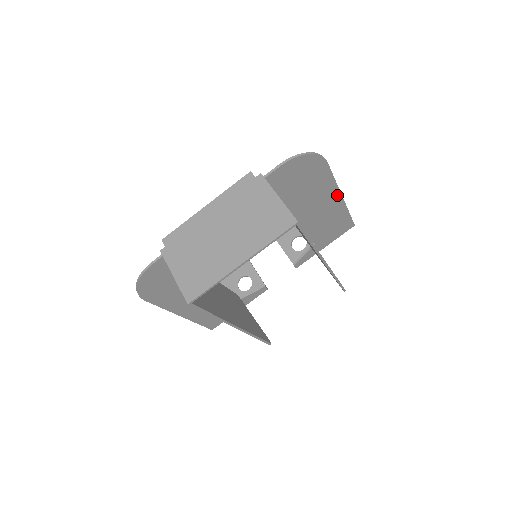
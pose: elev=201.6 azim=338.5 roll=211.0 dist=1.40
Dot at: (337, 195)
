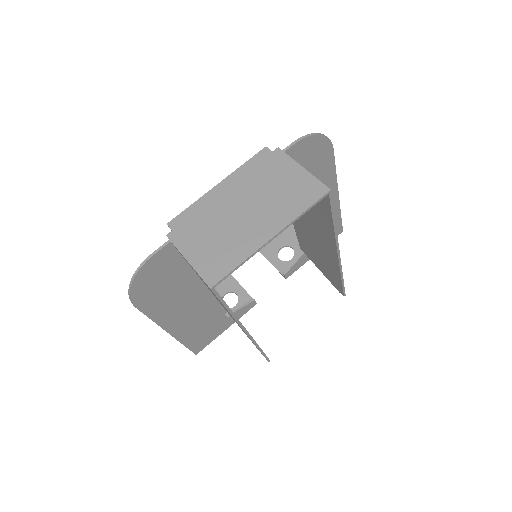
Dot at: (334, 191)
